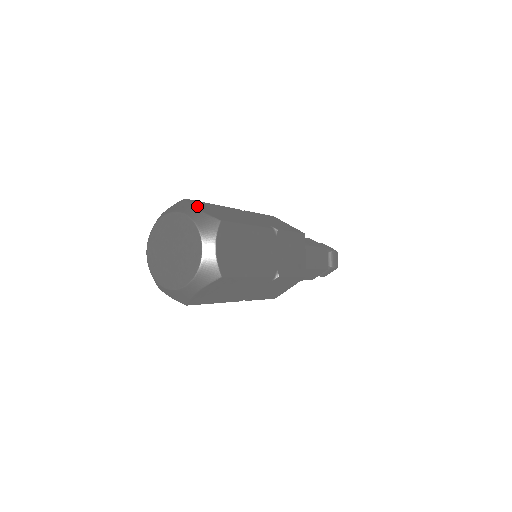
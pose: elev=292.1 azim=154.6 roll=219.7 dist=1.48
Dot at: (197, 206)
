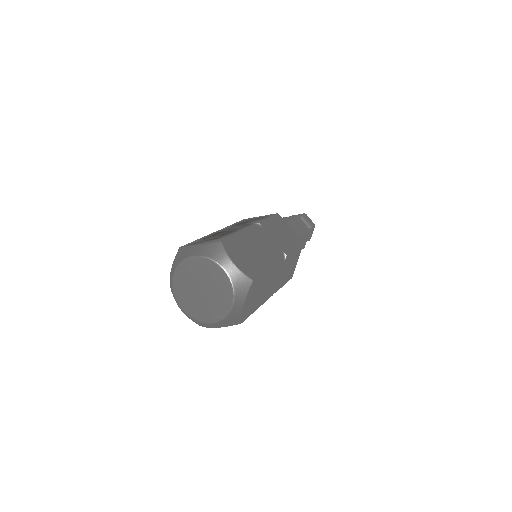
Dot at: (233, 257)
